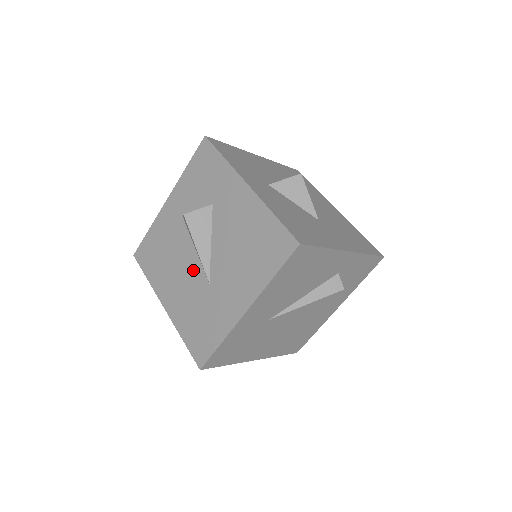
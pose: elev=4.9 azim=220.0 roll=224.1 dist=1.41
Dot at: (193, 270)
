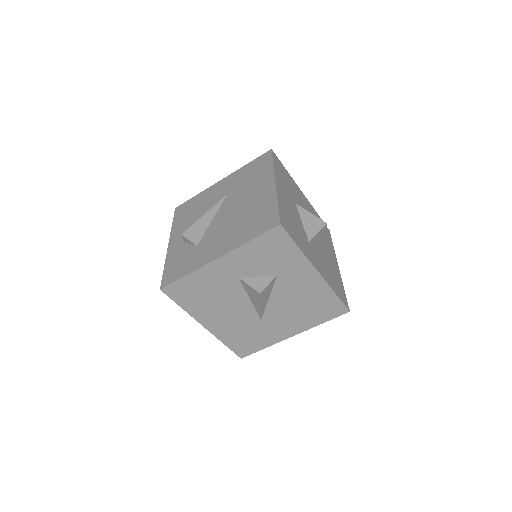
Dot at: (245, 311)
